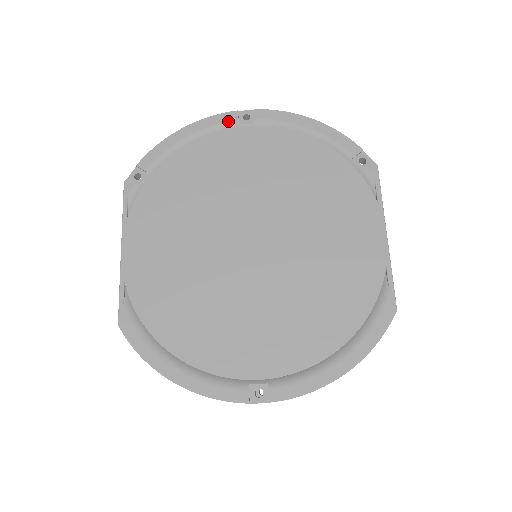
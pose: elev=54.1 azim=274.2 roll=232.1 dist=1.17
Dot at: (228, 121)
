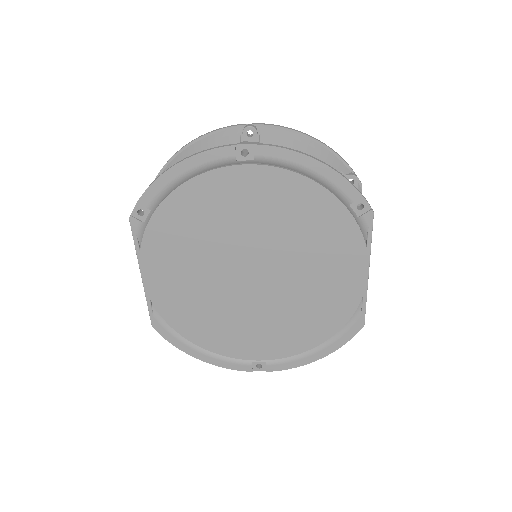
Dot at: (225, 158)
